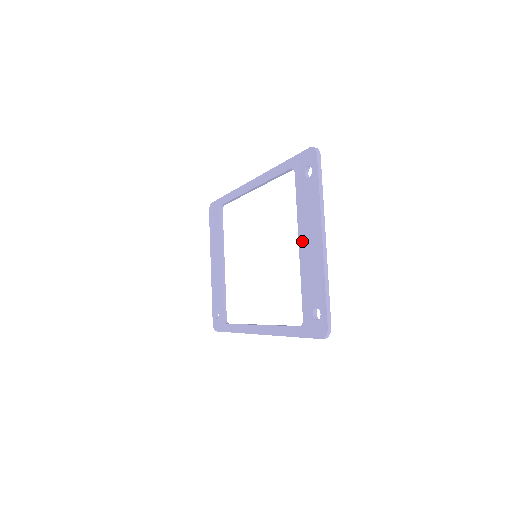
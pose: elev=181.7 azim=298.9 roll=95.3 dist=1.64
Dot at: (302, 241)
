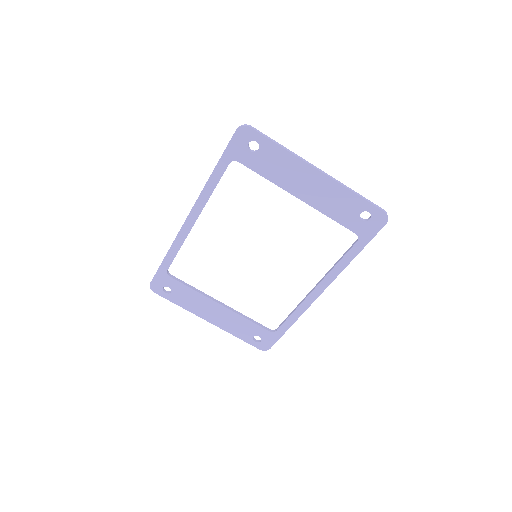
Dot at: (299, 193)
